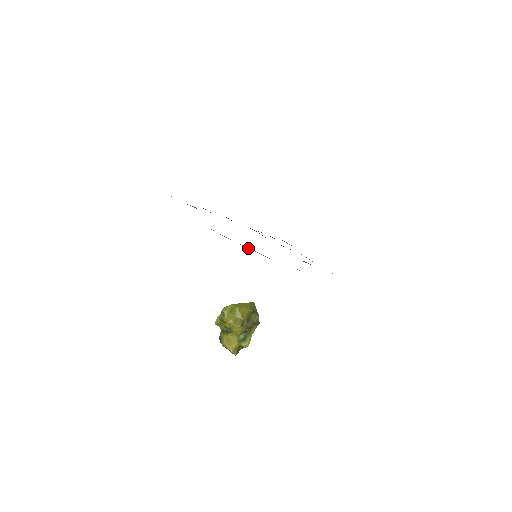
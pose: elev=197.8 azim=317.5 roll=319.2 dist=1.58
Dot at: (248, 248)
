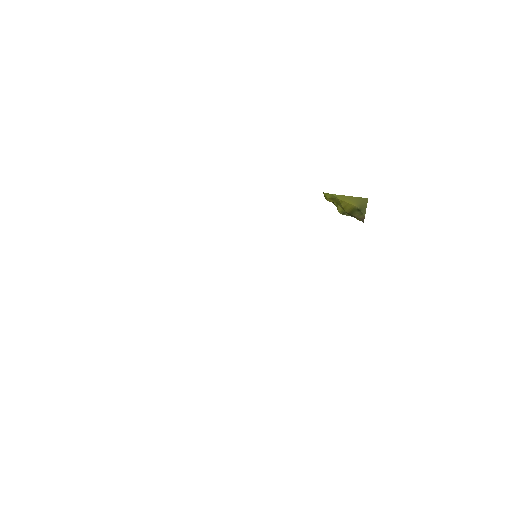
Dot at: occluded
